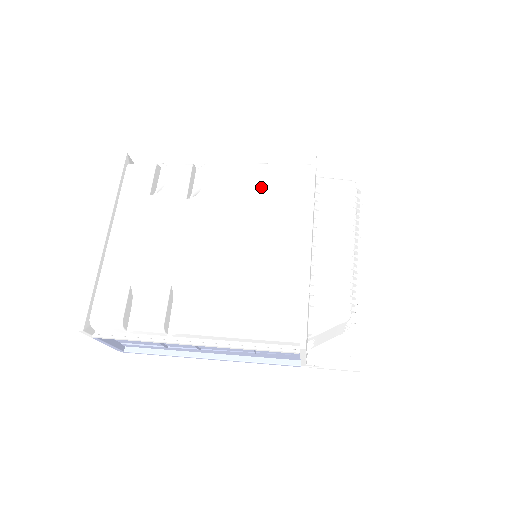
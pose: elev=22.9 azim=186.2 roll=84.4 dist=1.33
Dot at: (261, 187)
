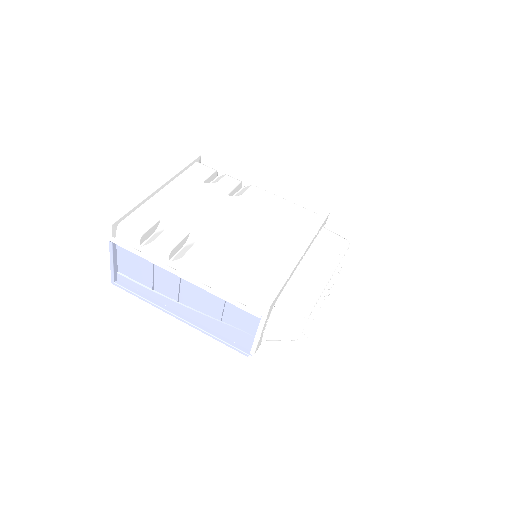
Dot at: (283, 212)
